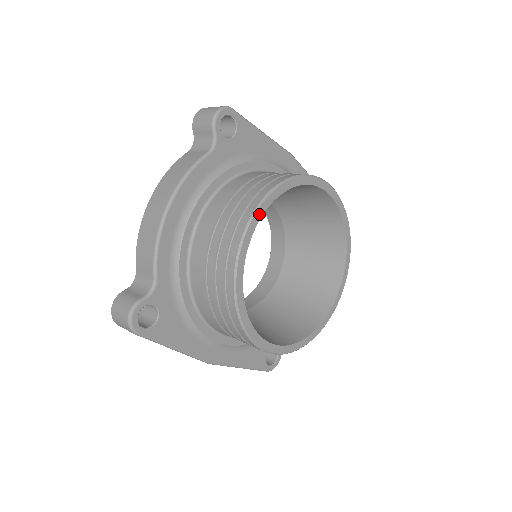
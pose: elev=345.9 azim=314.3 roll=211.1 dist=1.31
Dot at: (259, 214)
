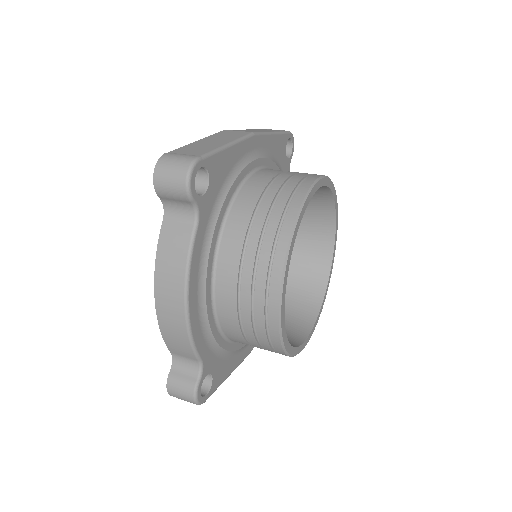
Dot at: (285, 281)
